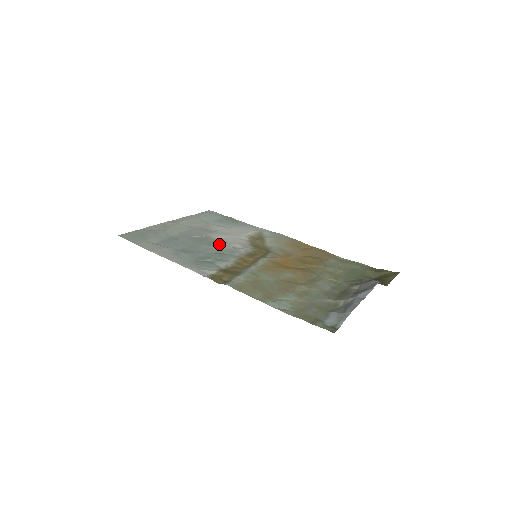
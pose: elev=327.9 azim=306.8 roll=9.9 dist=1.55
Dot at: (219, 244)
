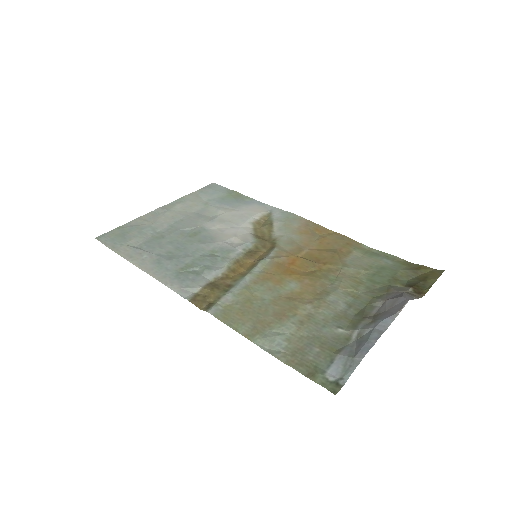
Dot at: (213, 240)
